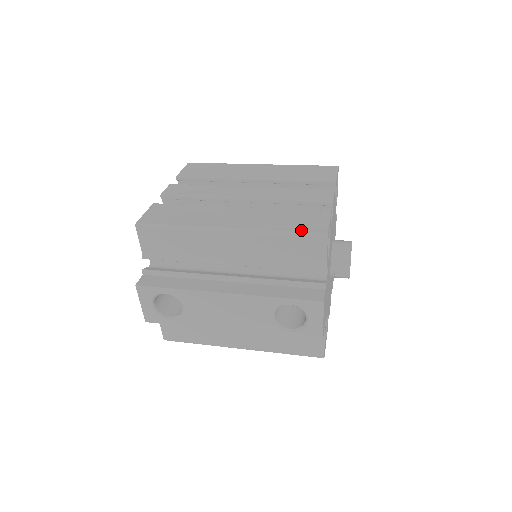
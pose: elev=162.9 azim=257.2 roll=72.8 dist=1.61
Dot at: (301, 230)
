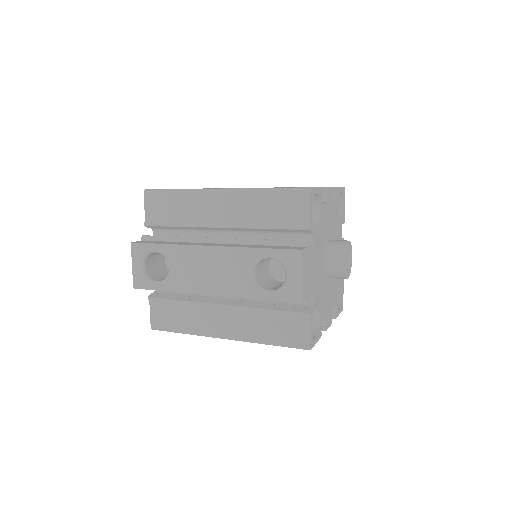
Dot at: occluded
